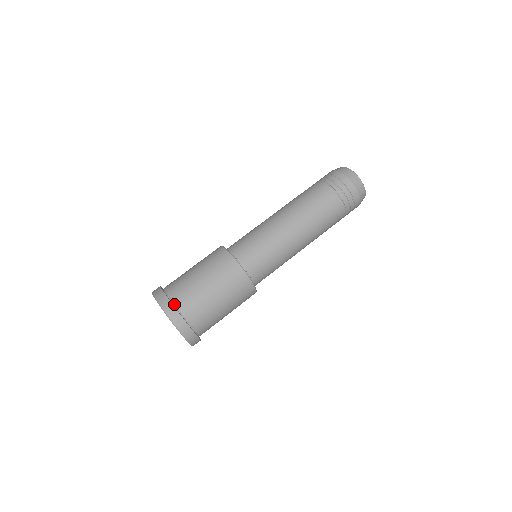
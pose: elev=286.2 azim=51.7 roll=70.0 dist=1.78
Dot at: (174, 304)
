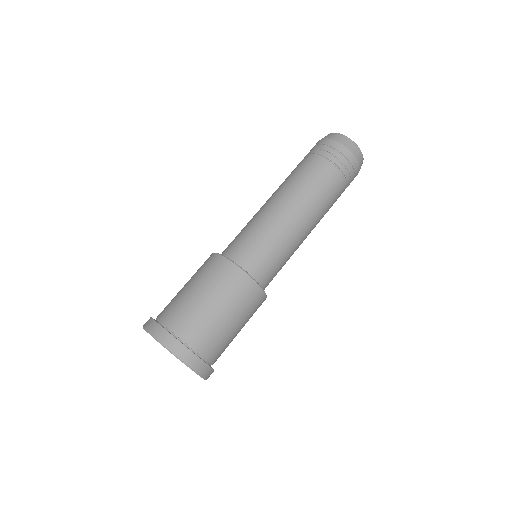
Dot at: (181, 341)
